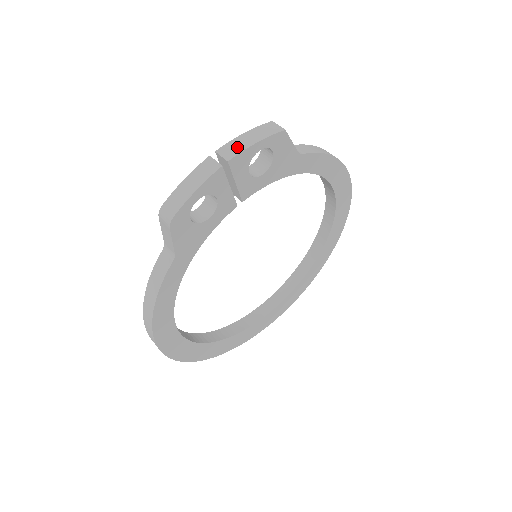
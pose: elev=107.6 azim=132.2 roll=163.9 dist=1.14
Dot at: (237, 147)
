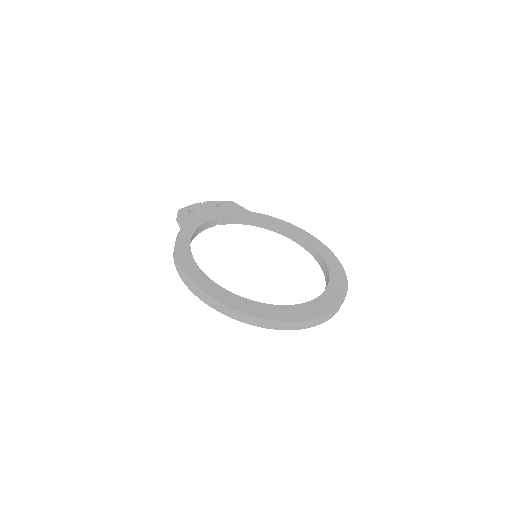
Dot at: occluded
